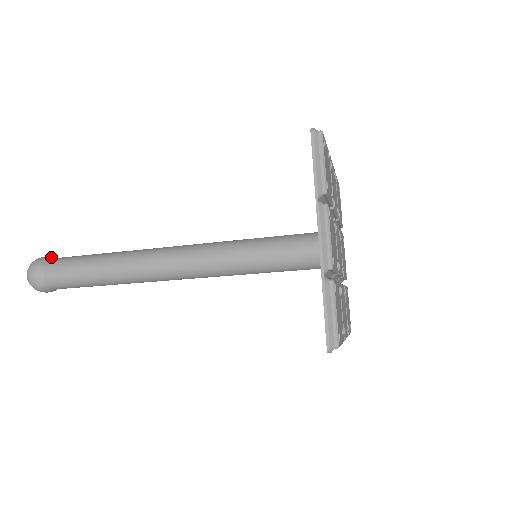
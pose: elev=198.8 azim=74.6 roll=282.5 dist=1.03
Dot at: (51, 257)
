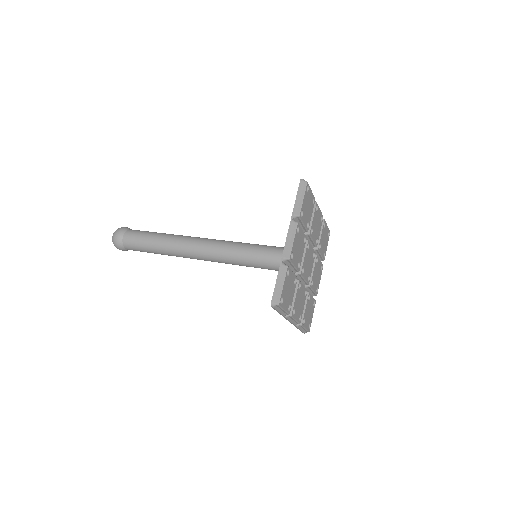
Dot at: (121, 236)
